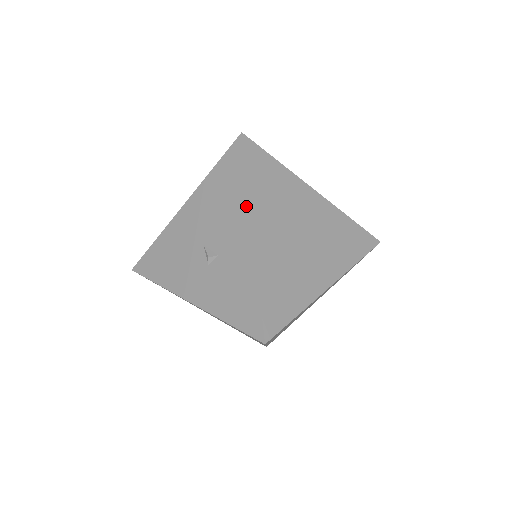
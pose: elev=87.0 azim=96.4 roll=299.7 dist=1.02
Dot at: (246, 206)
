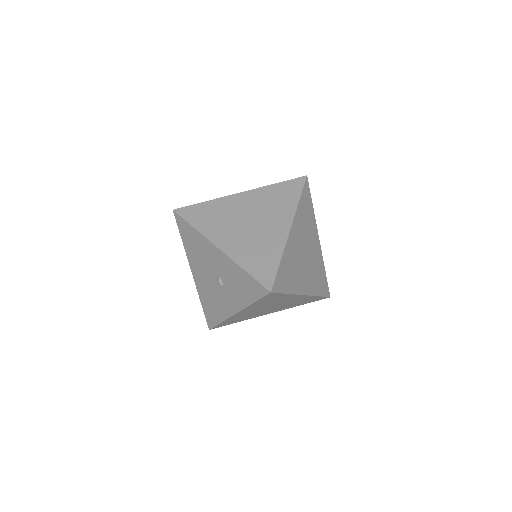
Dot at: (205, 239)
